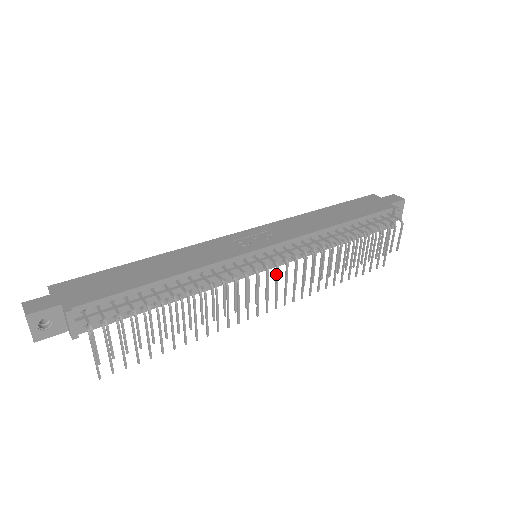
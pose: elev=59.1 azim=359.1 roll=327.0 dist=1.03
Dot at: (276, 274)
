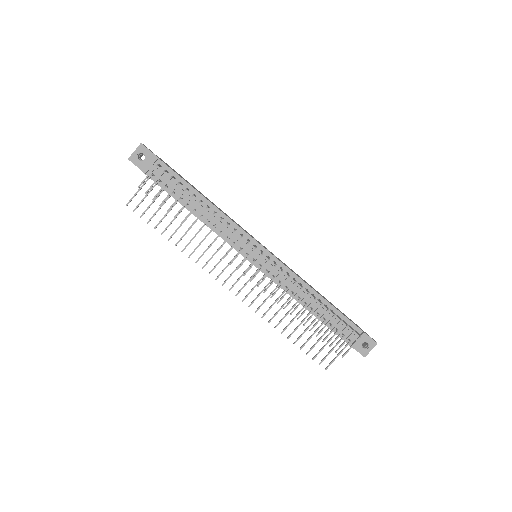
Dot at: (256, 259)
